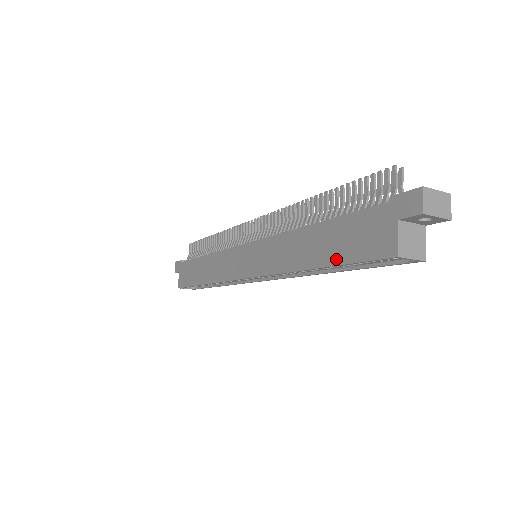
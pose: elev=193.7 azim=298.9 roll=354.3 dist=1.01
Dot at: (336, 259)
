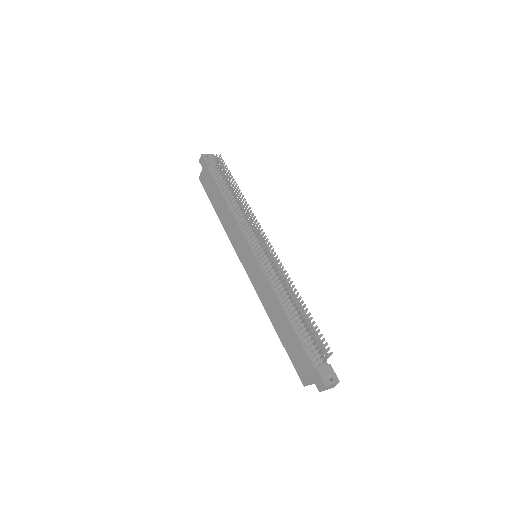
Dot at: (286, 346)
